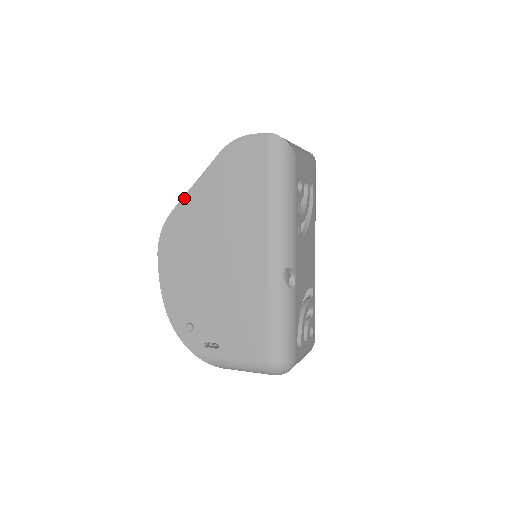
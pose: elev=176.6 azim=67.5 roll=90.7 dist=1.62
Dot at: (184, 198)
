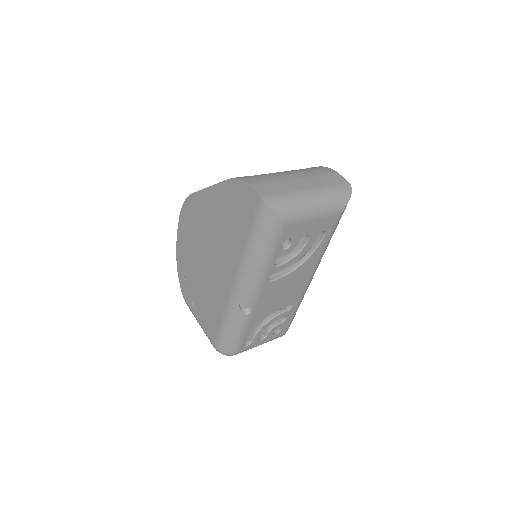
Dot at: (201, 191)
